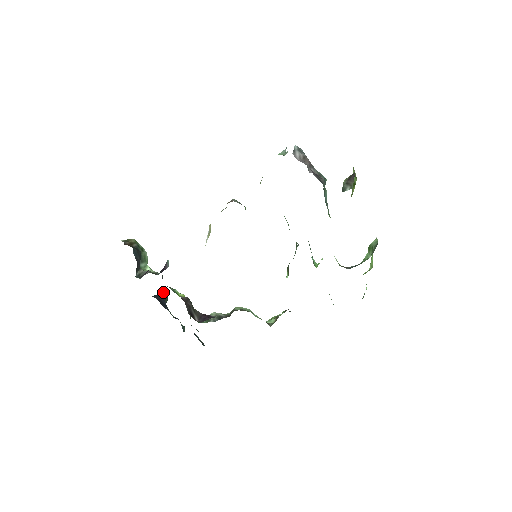
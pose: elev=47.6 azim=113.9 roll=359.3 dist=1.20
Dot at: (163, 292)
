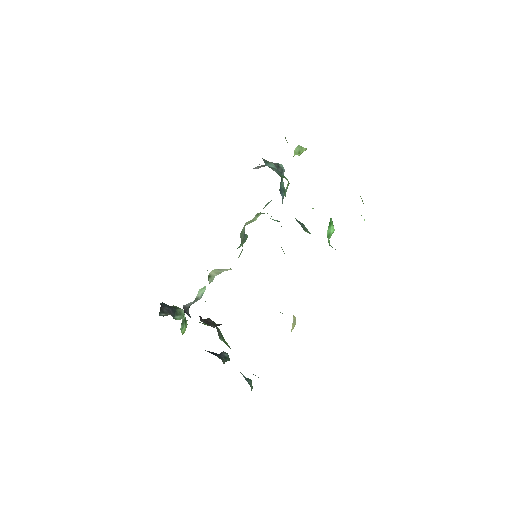
Dot at: (221, 353)
